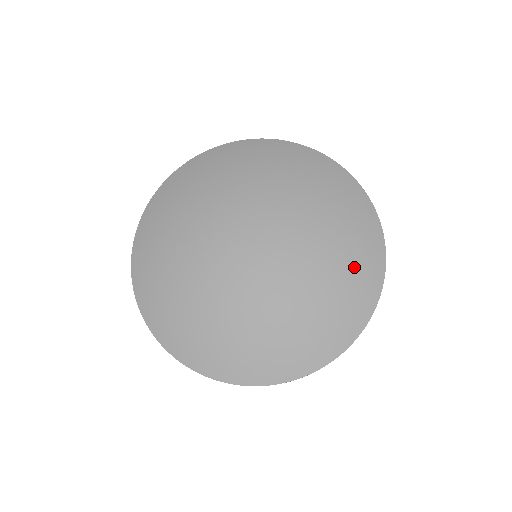
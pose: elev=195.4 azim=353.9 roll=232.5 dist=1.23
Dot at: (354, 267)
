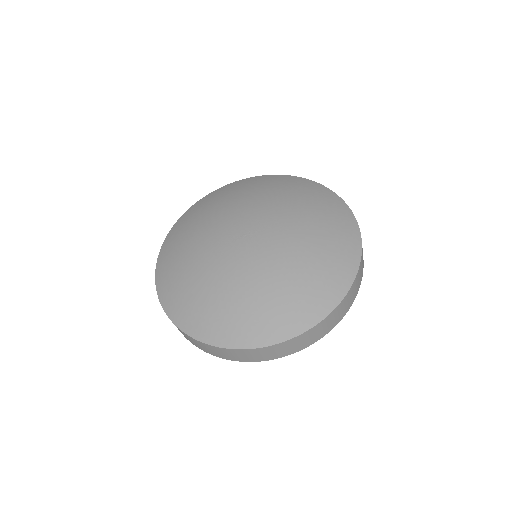
Dot at: (309, 289)
